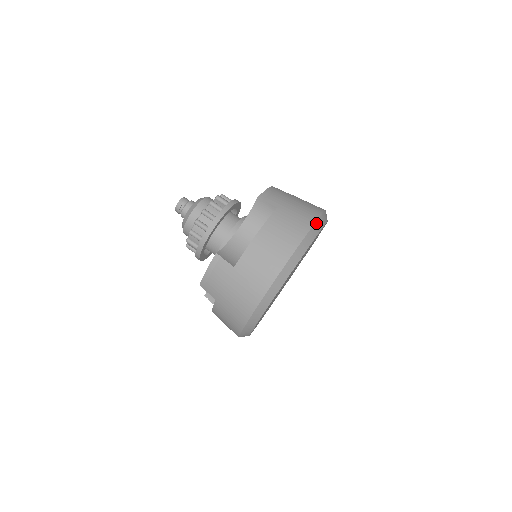
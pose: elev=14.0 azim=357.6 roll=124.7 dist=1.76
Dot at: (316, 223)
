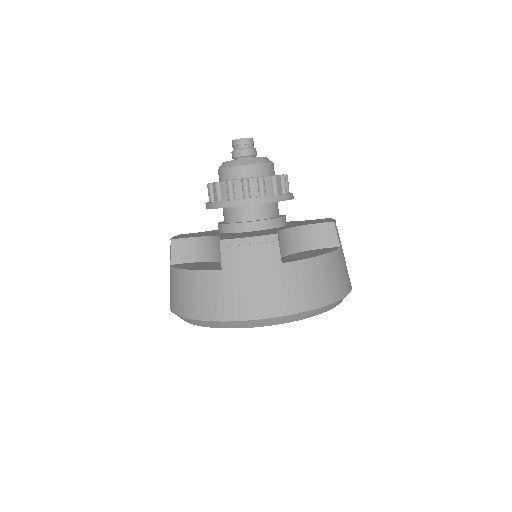
Dot at: occluded
